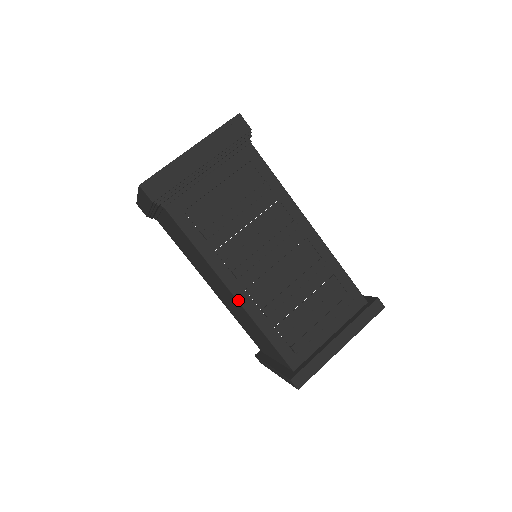
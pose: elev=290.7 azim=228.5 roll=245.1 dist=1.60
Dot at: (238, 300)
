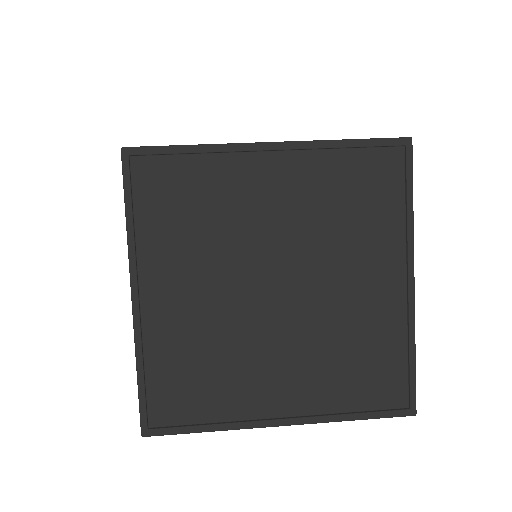
Dot at: occluded
